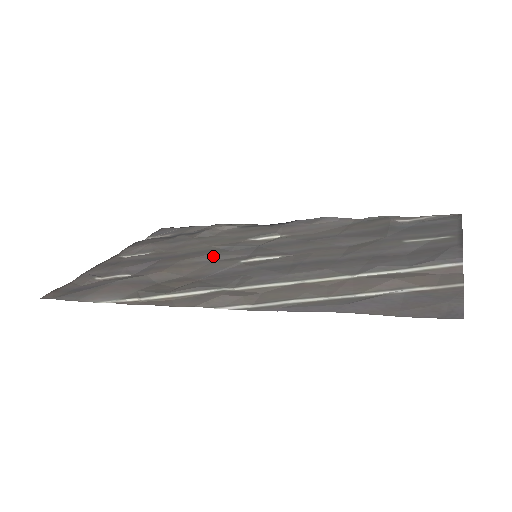
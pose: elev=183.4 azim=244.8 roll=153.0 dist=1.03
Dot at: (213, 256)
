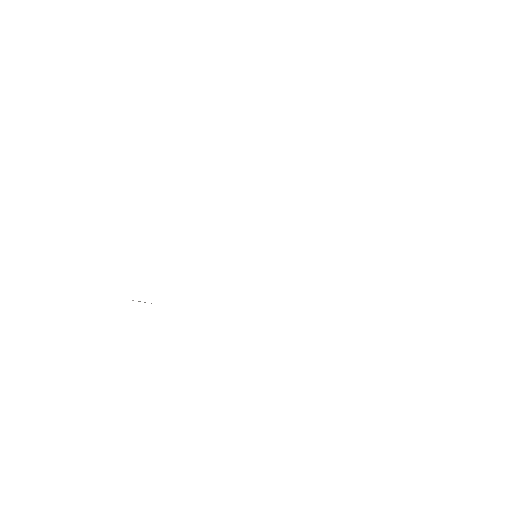
Dot at: occluded
